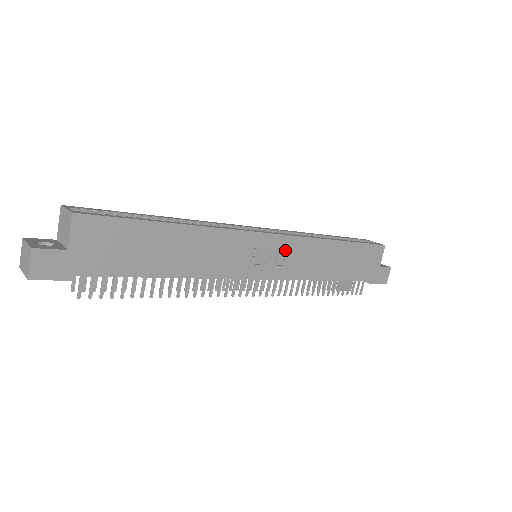
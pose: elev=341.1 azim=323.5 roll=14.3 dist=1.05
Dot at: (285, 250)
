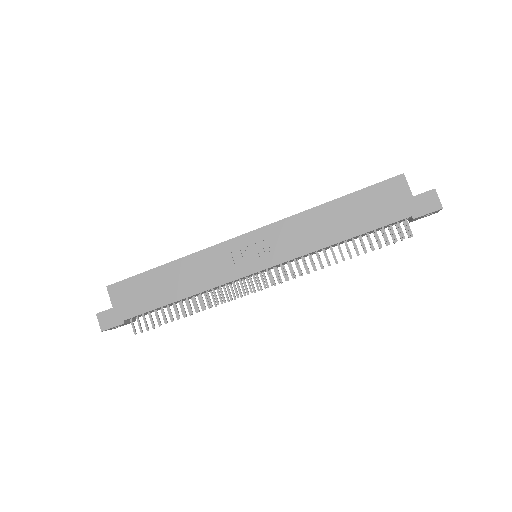
Dot at: (269, 239)
